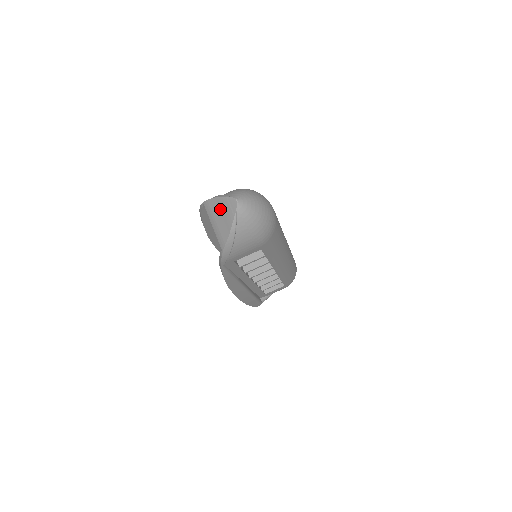
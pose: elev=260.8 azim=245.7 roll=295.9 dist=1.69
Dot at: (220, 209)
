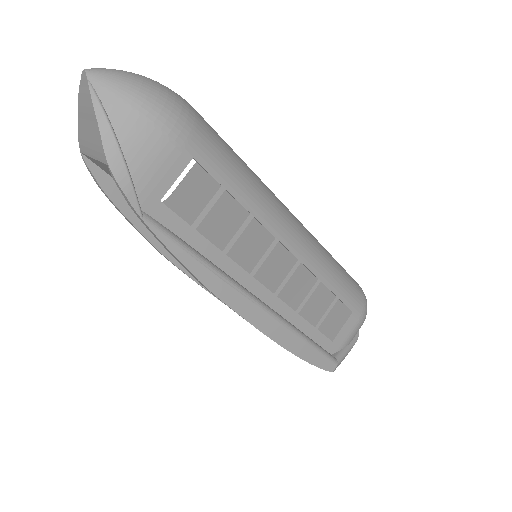
Dot at: (83, 117)
